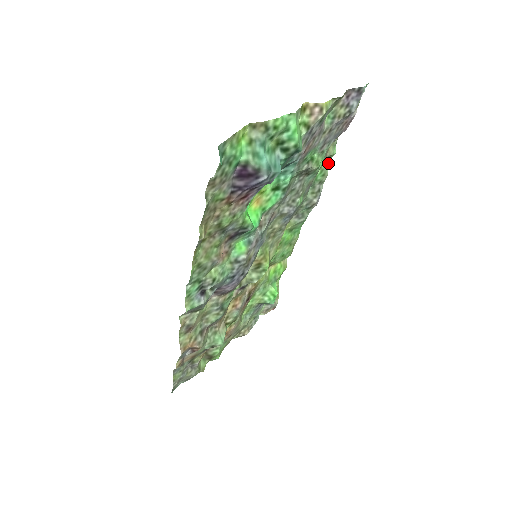
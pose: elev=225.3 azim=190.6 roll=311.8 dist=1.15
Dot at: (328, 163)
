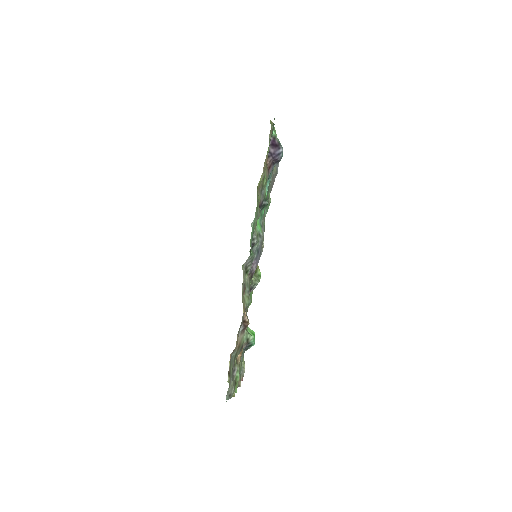
Dot at: occluded
